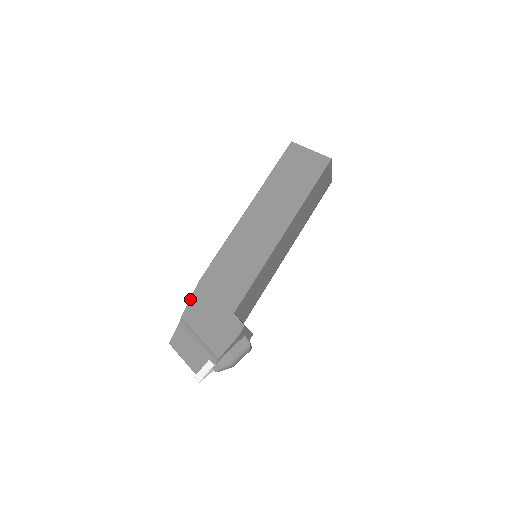
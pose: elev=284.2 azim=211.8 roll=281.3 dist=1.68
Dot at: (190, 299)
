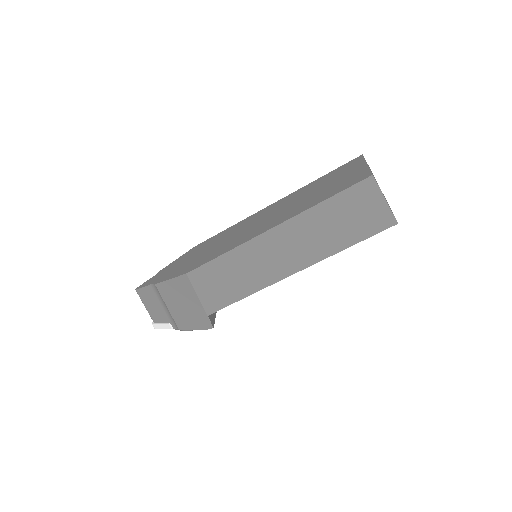
Dot at: (170, 279)
